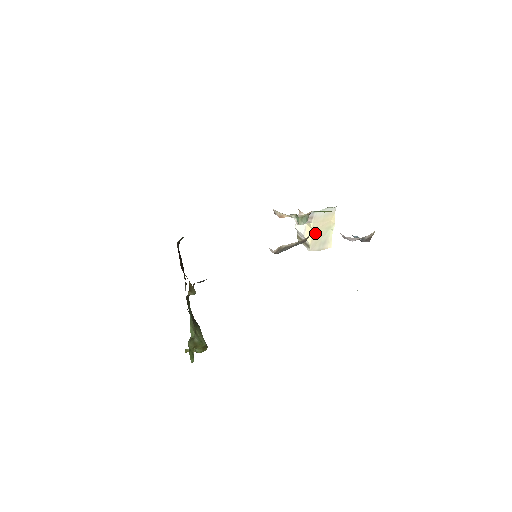
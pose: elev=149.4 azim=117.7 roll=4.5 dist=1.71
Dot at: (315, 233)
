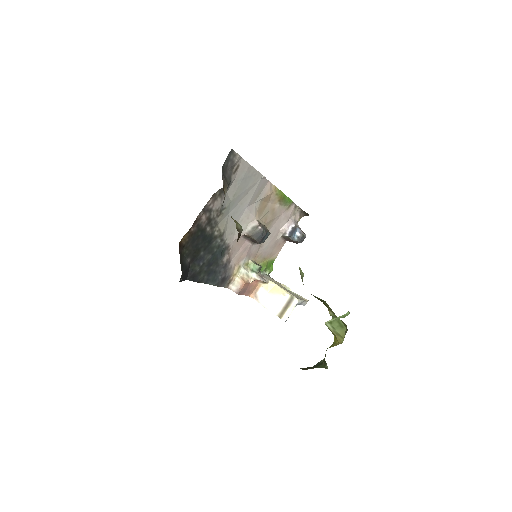
Dot at: occluded
